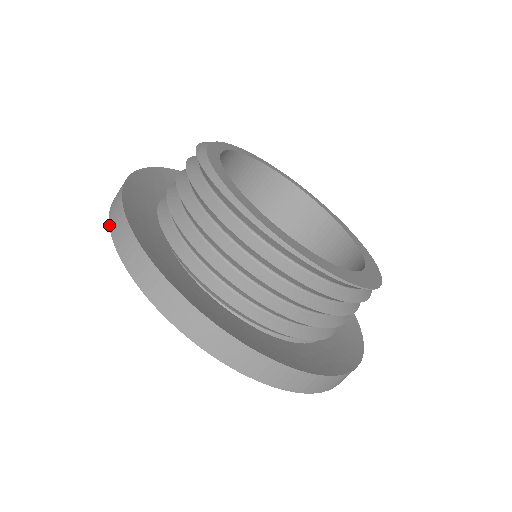
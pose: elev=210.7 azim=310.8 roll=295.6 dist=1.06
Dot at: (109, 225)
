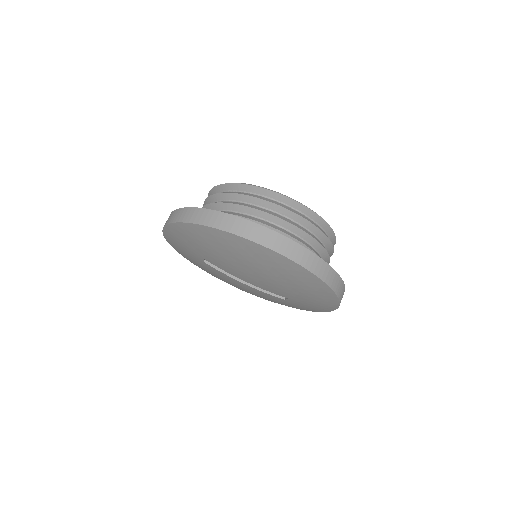
Dot at: (162, 230)
